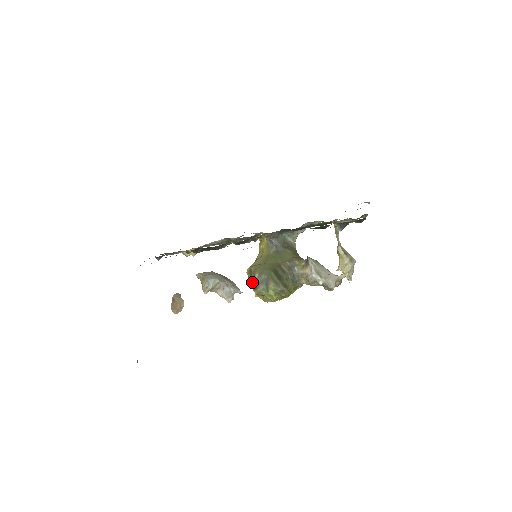
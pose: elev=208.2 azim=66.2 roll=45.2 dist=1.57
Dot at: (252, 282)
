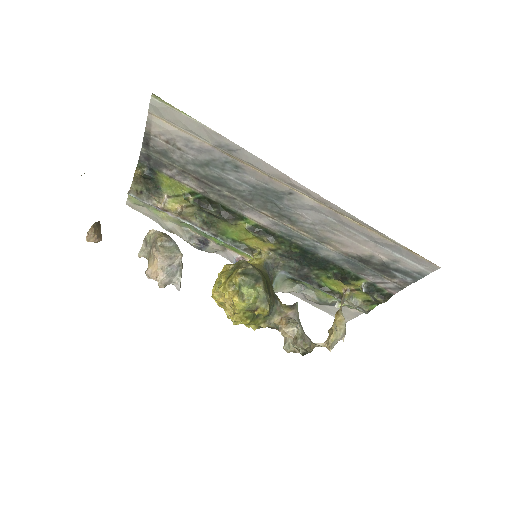
Dot at: (242, 267)
